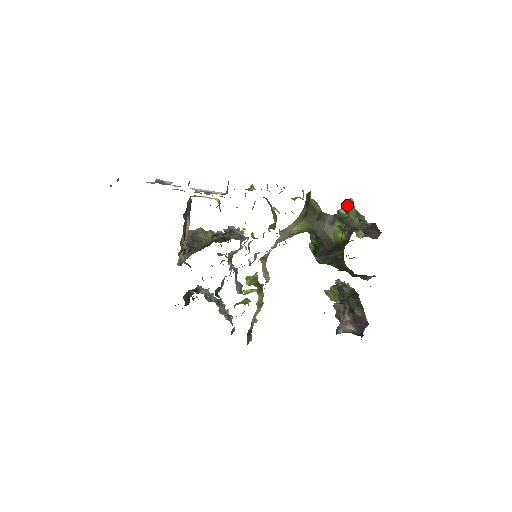
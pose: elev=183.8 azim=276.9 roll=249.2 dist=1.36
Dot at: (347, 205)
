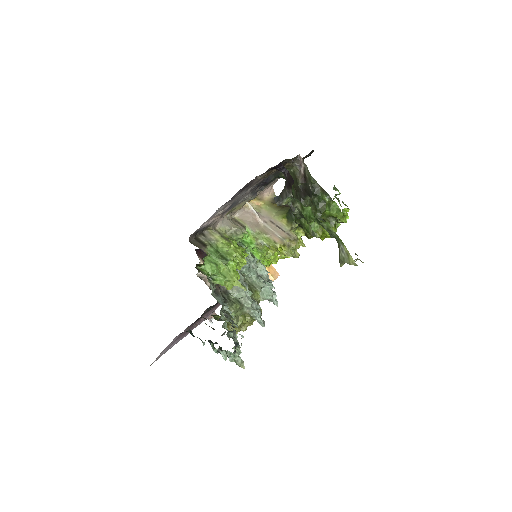
Dot at: occluded
